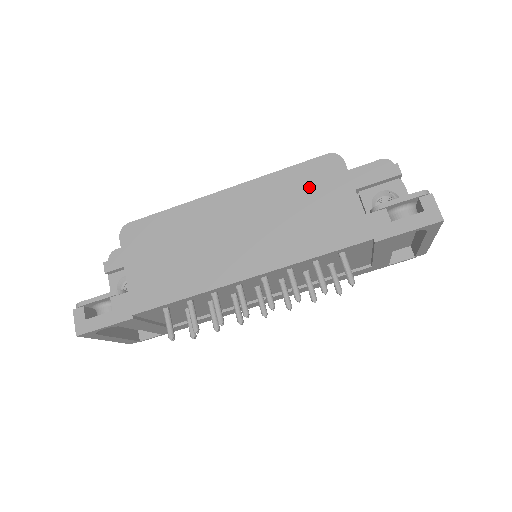
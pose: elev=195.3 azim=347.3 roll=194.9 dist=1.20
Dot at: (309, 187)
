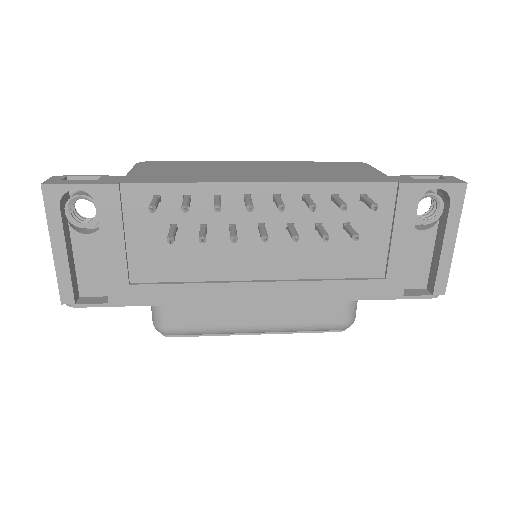
Dot at: (334, 166)
